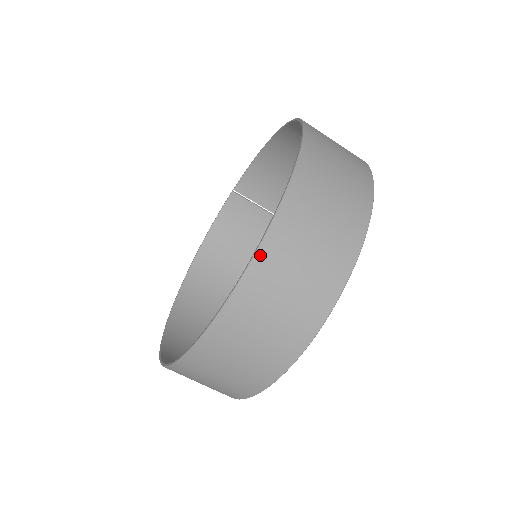
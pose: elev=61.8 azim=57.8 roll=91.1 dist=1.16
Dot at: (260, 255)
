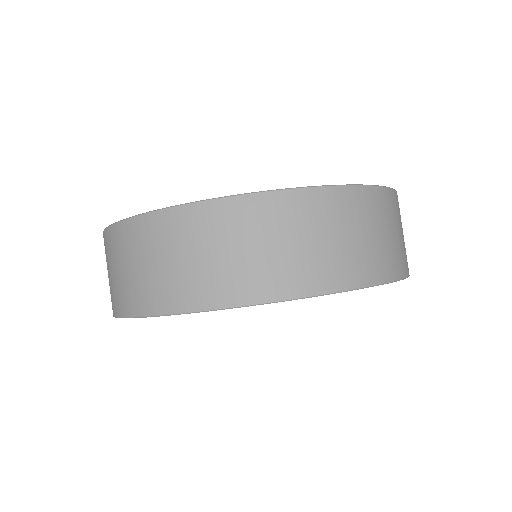
Dot at: (277, 195)
